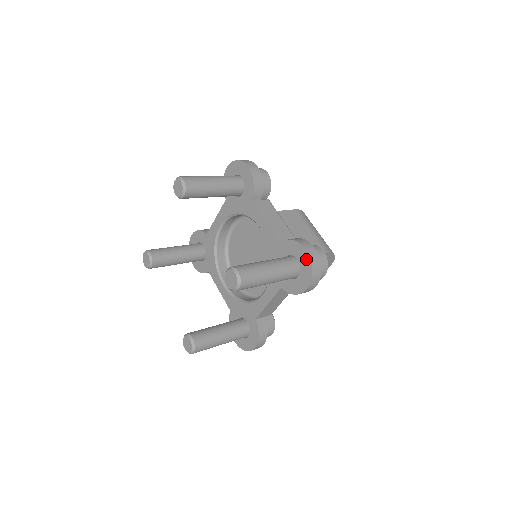
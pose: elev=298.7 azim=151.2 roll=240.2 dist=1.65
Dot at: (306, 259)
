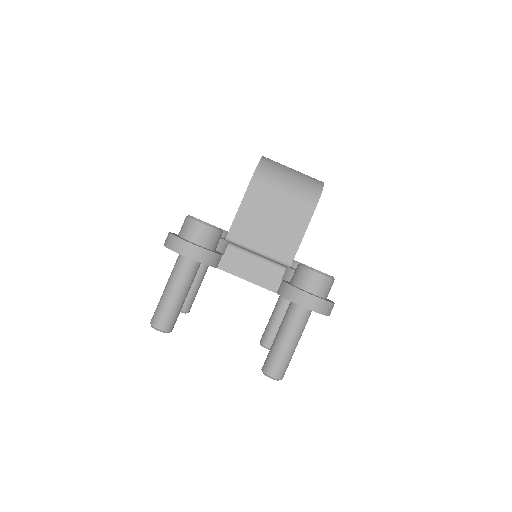
Dot at: occluded
